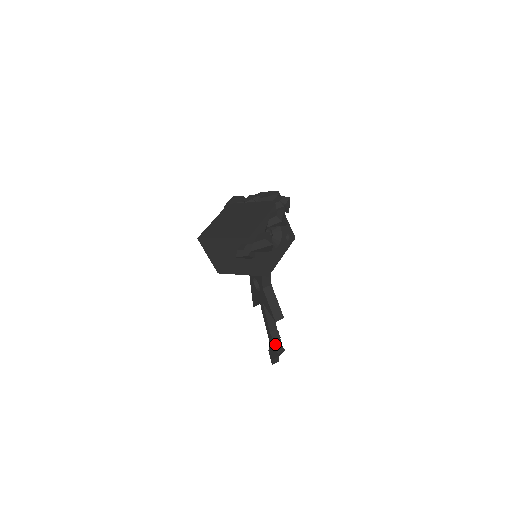
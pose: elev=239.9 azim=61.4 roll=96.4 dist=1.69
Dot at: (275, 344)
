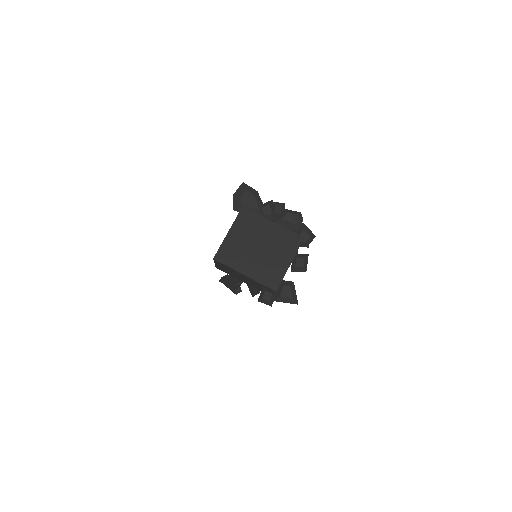
Dot at: (236, 288)
